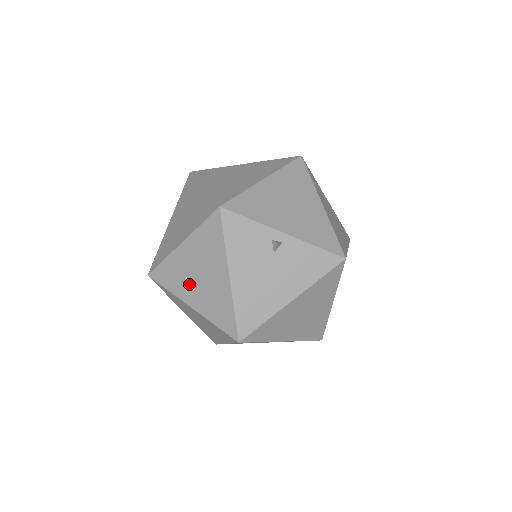
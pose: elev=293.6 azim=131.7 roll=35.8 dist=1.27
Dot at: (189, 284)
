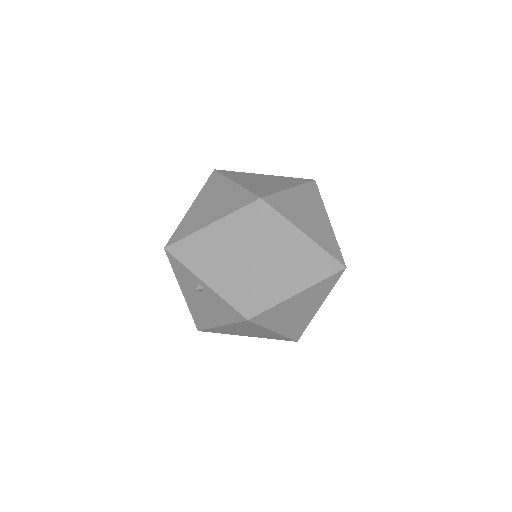
Dot at: occluded
